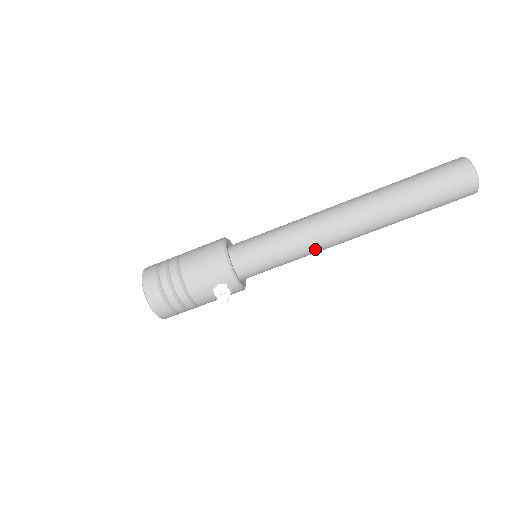
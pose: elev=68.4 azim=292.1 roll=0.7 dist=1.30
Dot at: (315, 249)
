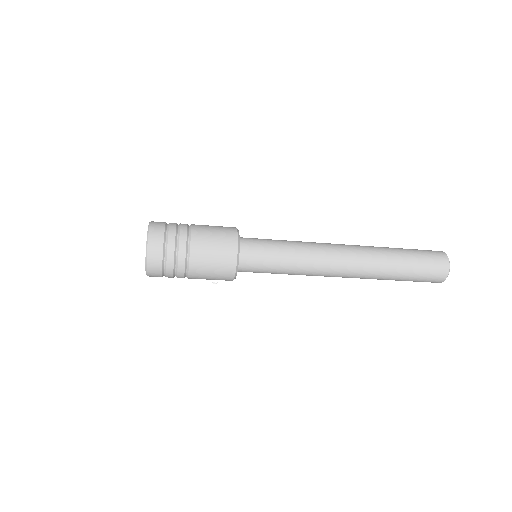
Dot at: occluded
